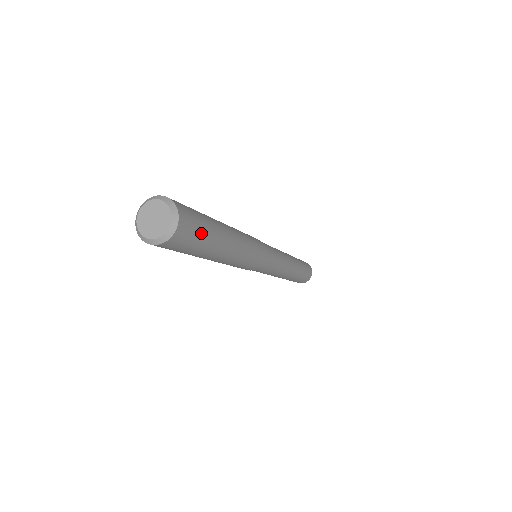
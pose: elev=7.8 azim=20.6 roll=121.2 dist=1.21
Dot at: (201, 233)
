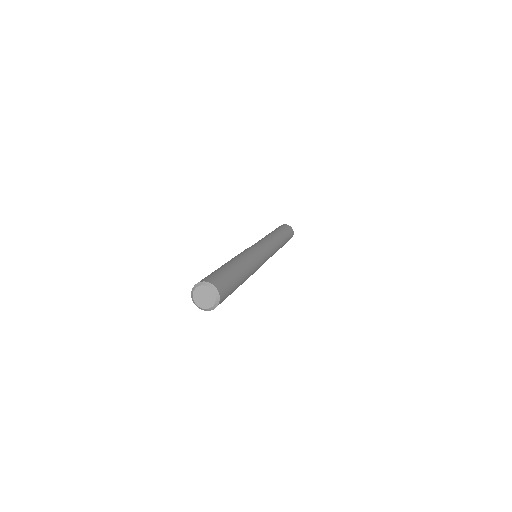
Dot at: (230, 287)
